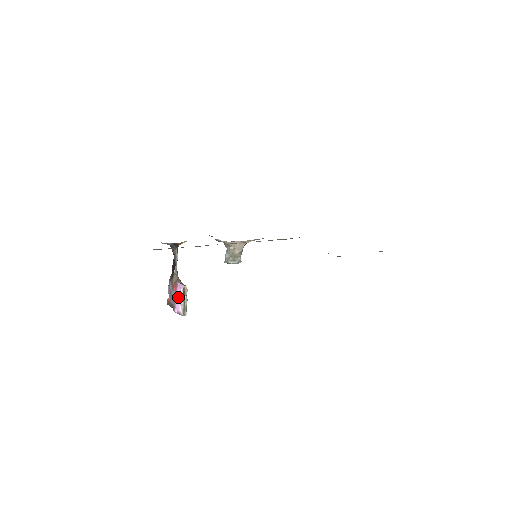
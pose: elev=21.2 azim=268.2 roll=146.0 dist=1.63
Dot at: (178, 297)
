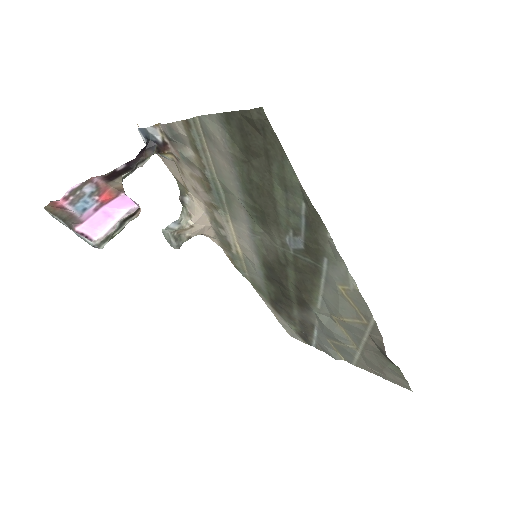
Dot at: (110, 212)
